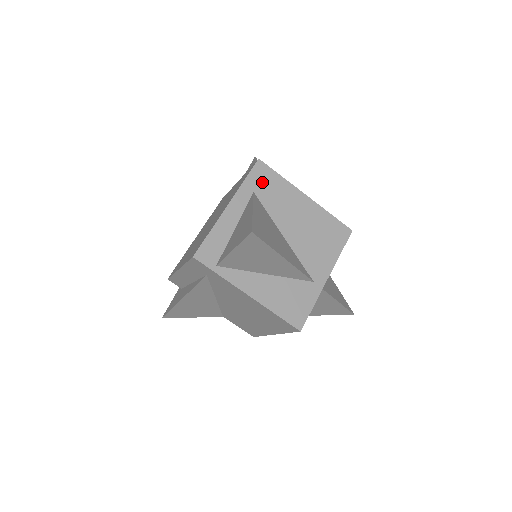
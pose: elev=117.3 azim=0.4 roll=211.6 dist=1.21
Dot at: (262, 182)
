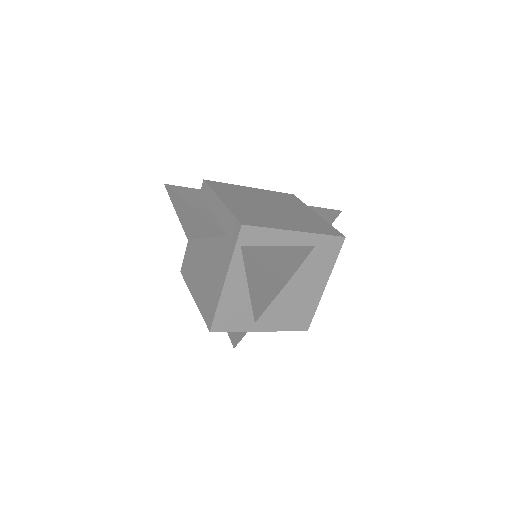
Dot at: (326, 248)
